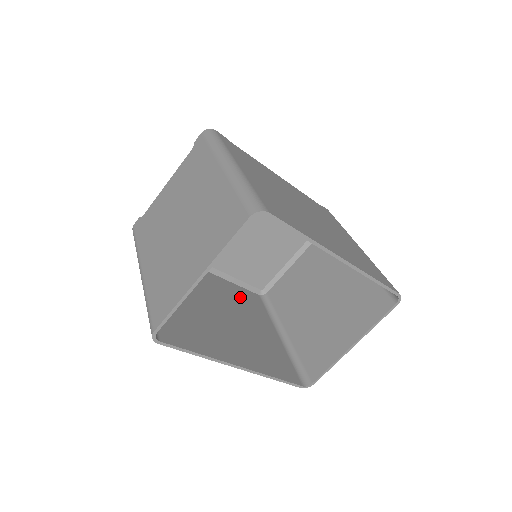
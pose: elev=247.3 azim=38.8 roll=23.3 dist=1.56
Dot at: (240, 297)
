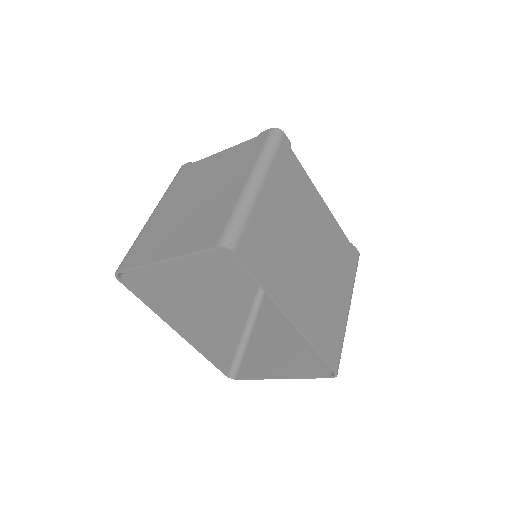
Dot at: (239, 272)
